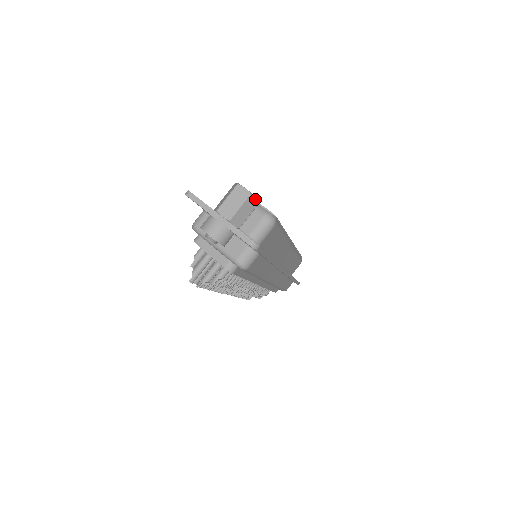
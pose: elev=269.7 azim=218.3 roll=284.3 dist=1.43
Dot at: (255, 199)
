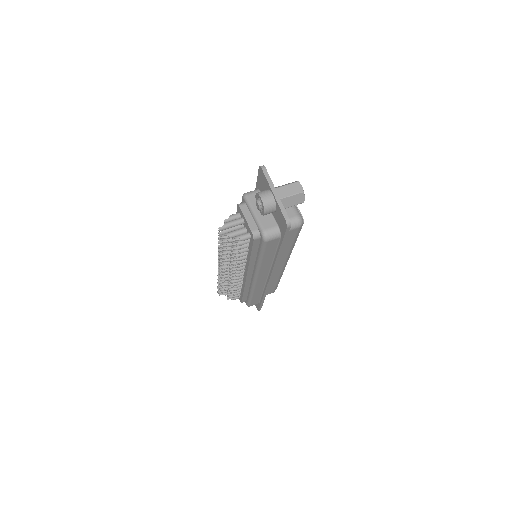
Dot at: (303, 198)
